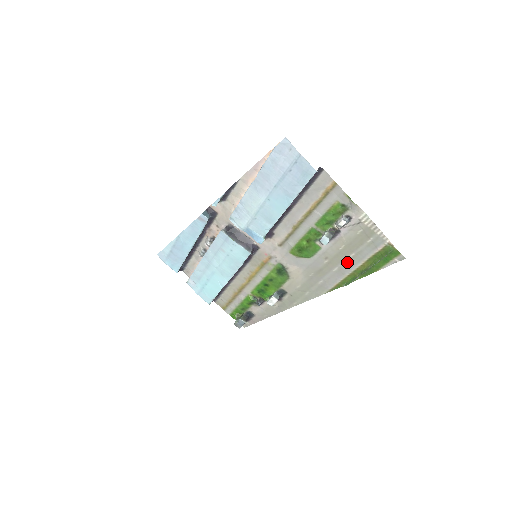
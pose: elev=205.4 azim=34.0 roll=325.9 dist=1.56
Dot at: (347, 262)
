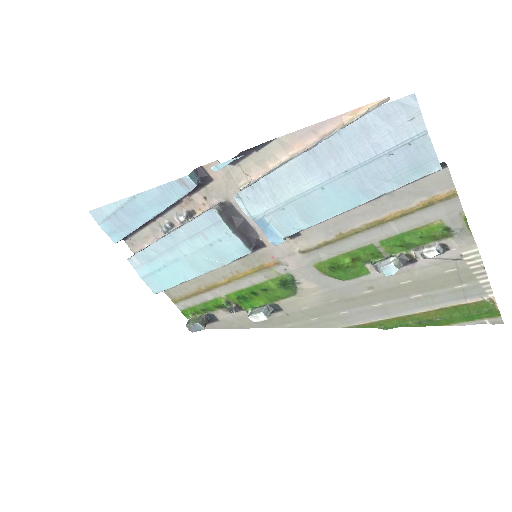
Dot at: (402, 302)
